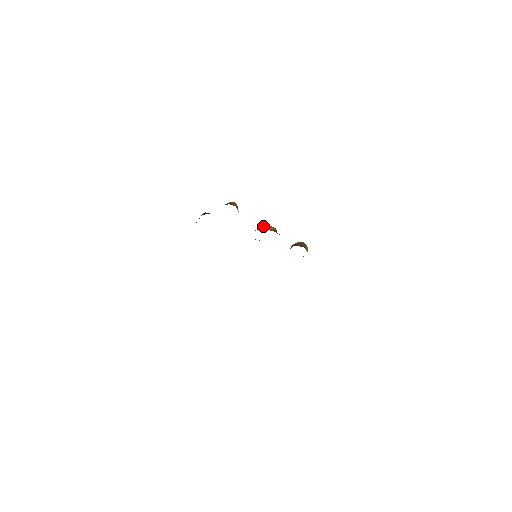
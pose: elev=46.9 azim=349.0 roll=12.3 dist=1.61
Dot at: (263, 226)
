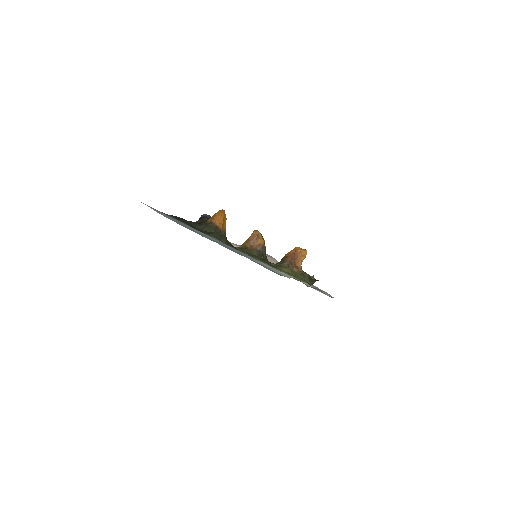
Dot at: (250, 239)
